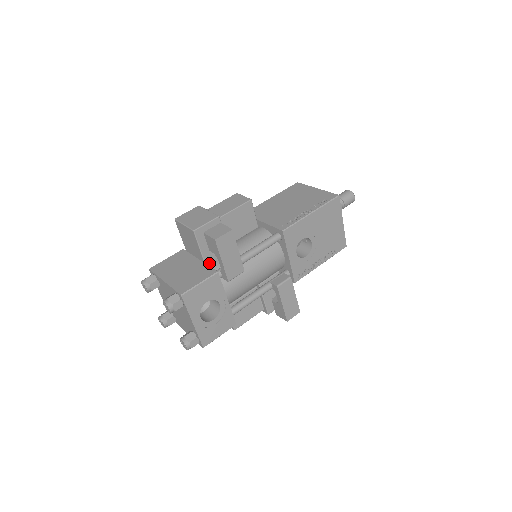
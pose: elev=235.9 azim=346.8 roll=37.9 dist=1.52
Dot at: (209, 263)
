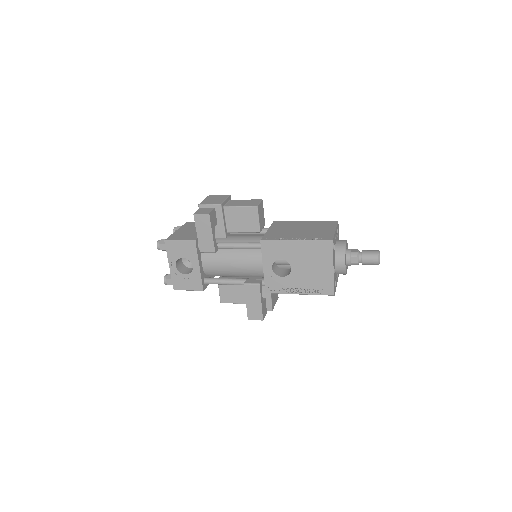
Dot at: occluded
